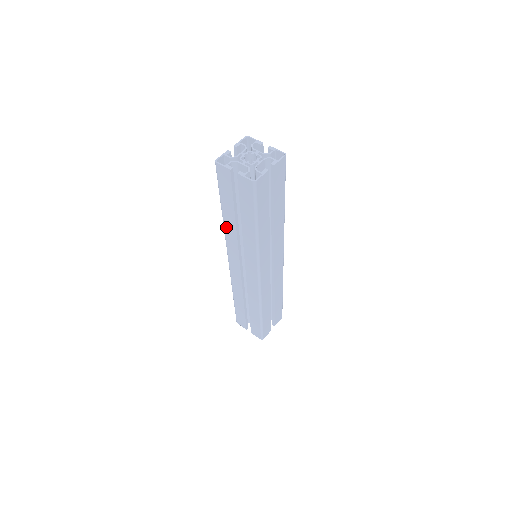
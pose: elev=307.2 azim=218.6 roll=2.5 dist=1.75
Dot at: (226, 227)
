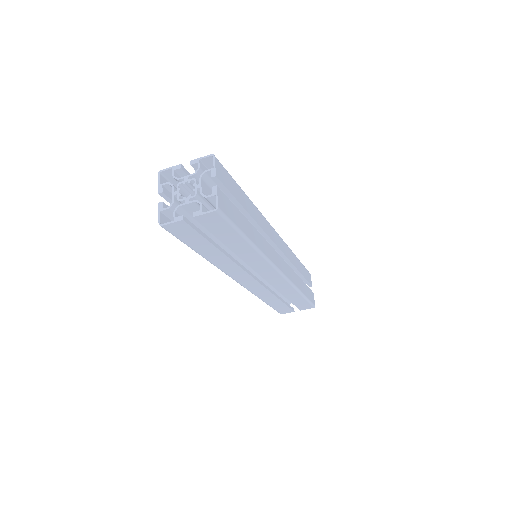
Dot at: (216, 263)
